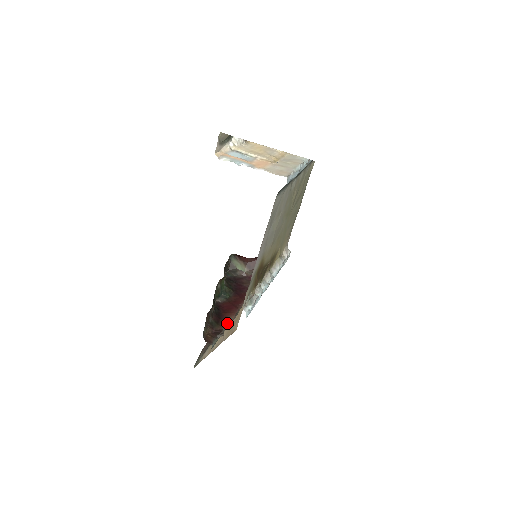
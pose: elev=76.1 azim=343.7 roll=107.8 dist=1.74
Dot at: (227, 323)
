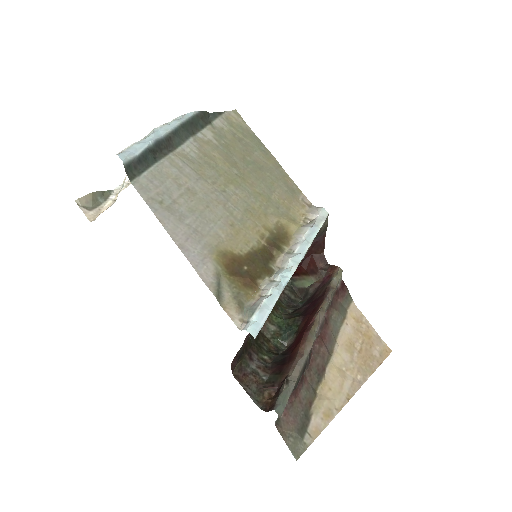
Dot at: (295, 362)
